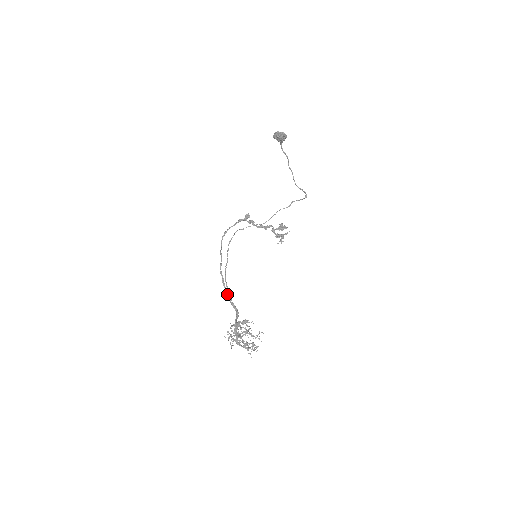
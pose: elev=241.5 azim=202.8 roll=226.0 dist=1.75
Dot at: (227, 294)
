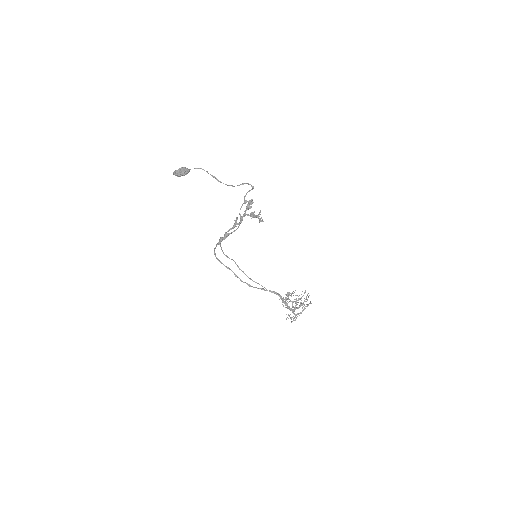
Dot at: occluded
